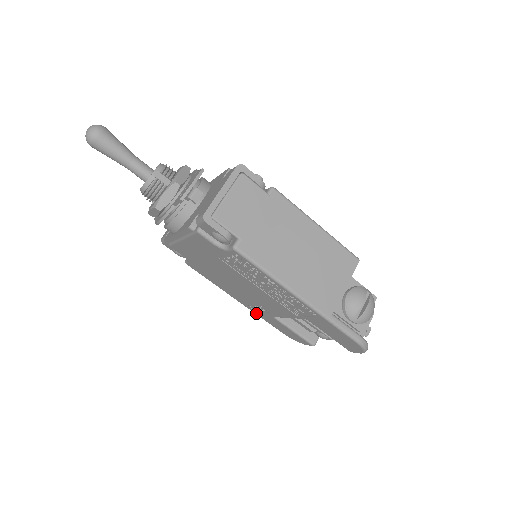
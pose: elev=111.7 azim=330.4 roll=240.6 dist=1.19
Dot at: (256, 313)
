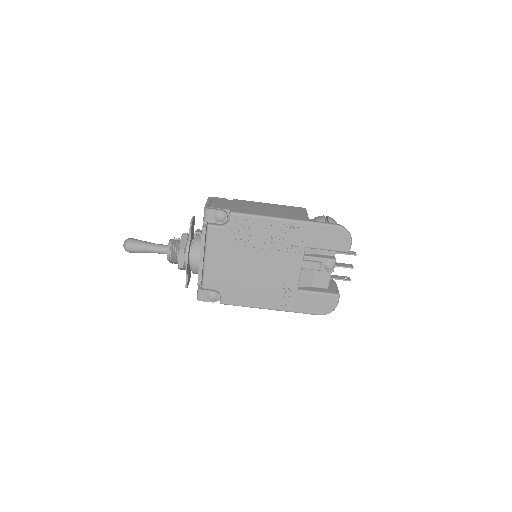
Dot at: (289, 309)
